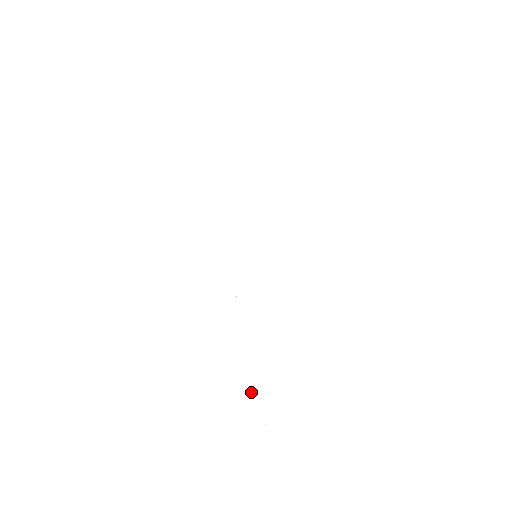
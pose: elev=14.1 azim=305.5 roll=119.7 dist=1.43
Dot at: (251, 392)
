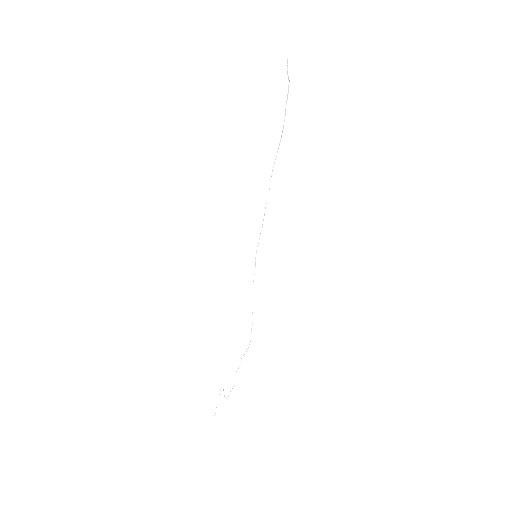
Dot at: occluded
